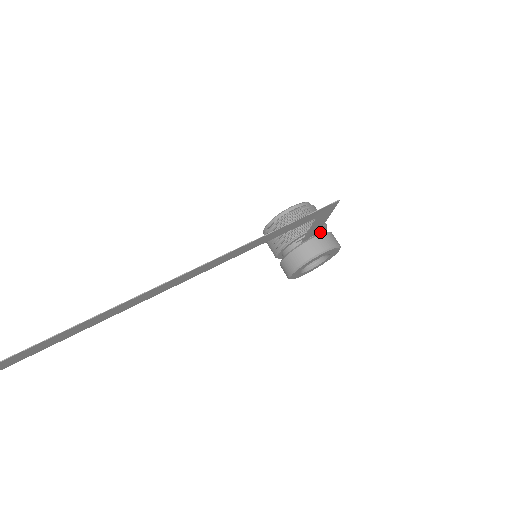
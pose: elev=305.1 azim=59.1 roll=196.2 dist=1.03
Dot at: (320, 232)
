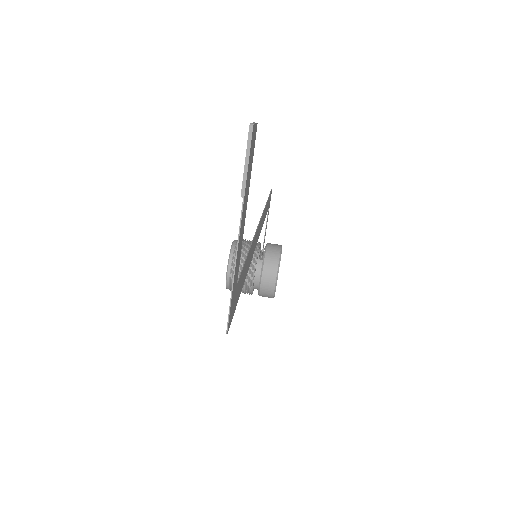
Dot at: occluded
